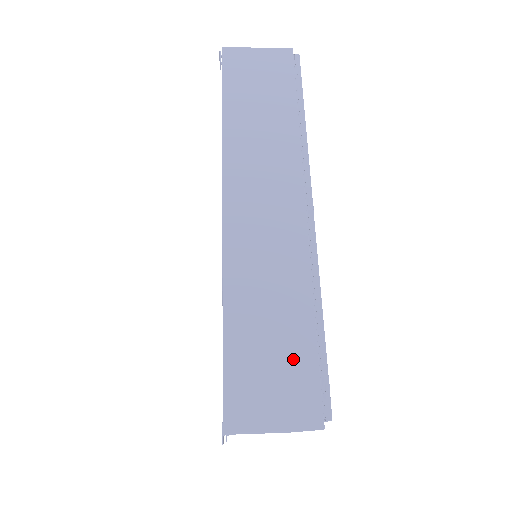
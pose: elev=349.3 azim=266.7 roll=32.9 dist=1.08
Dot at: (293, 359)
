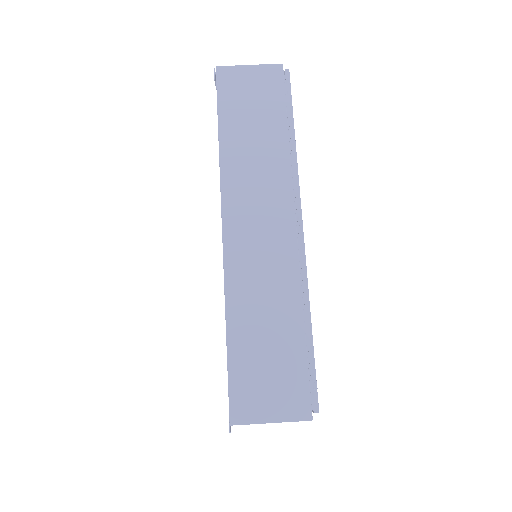
Dot at: (286, 363)
